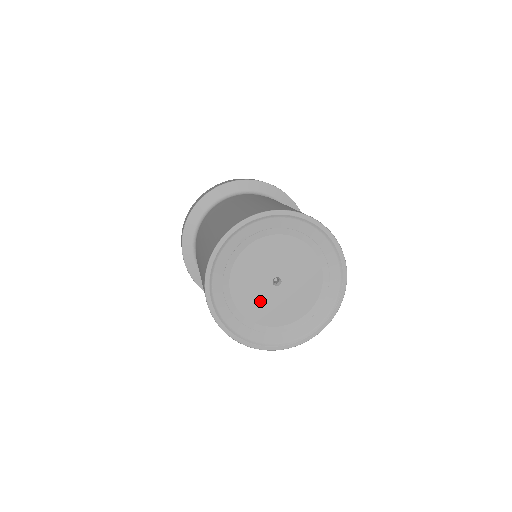
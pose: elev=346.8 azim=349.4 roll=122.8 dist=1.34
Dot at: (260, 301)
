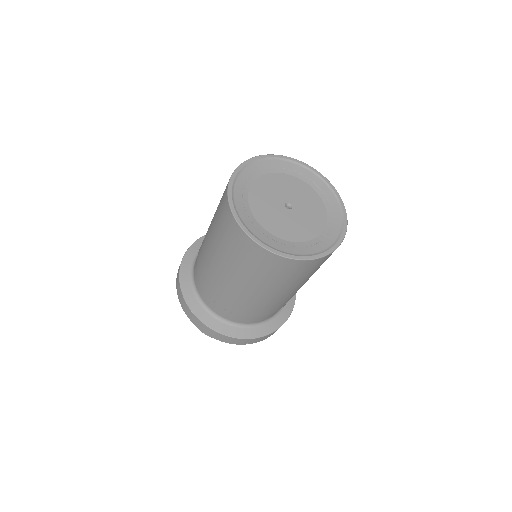
Dot at: (290, 225)
